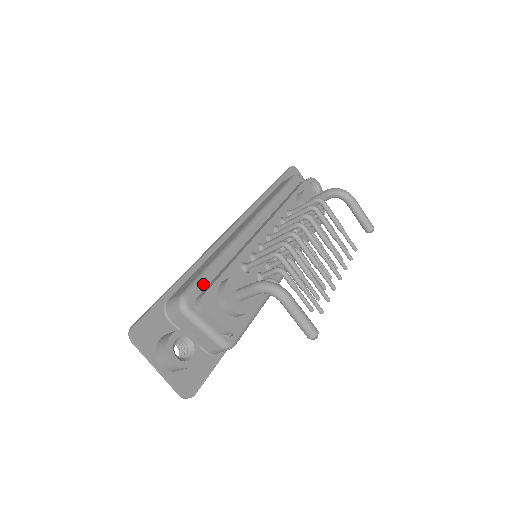
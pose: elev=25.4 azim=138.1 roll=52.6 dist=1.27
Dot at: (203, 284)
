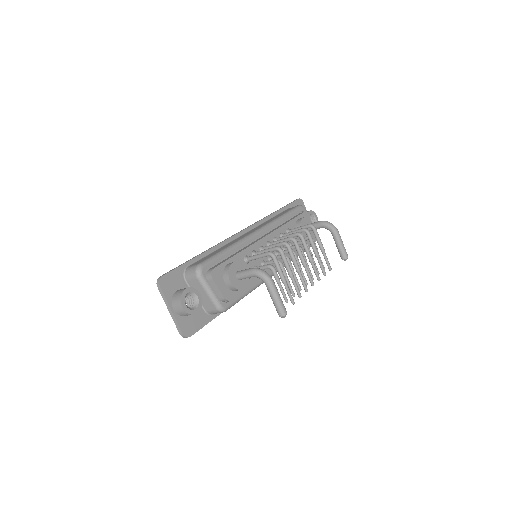
Dot at: (215, 262)
